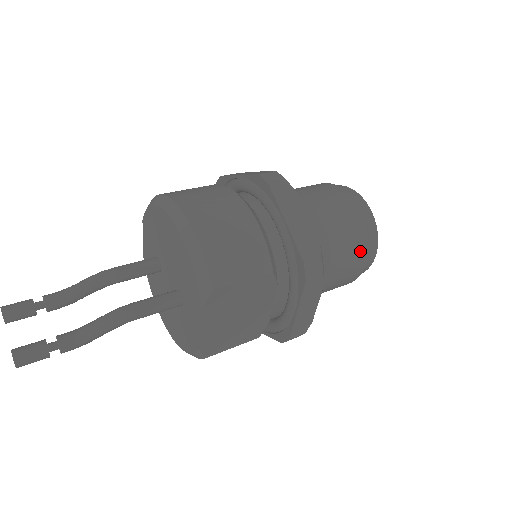
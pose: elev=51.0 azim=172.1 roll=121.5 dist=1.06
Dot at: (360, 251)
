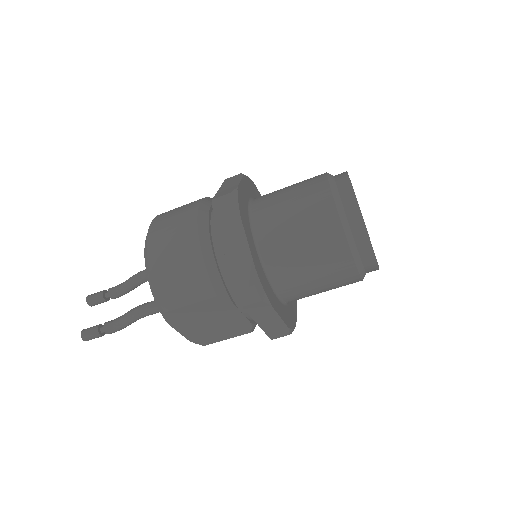
Dot at: (340, 261)
